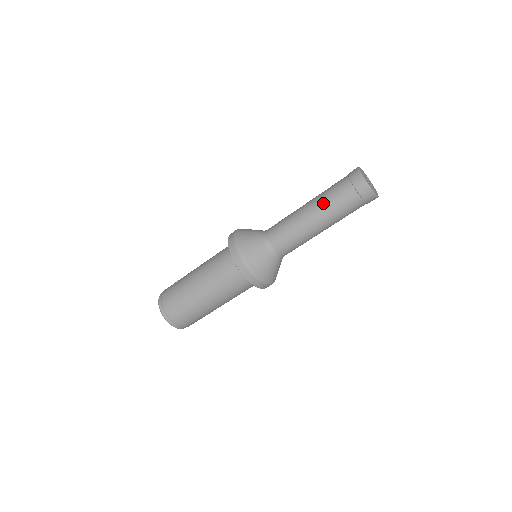
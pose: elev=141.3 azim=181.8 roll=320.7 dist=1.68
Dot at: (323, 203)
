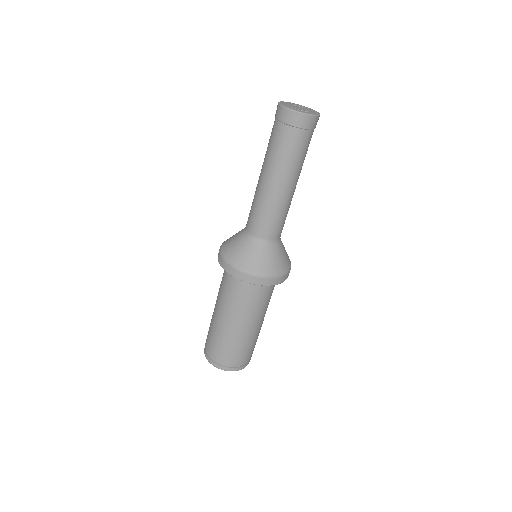
Dot at: (277, 164)
